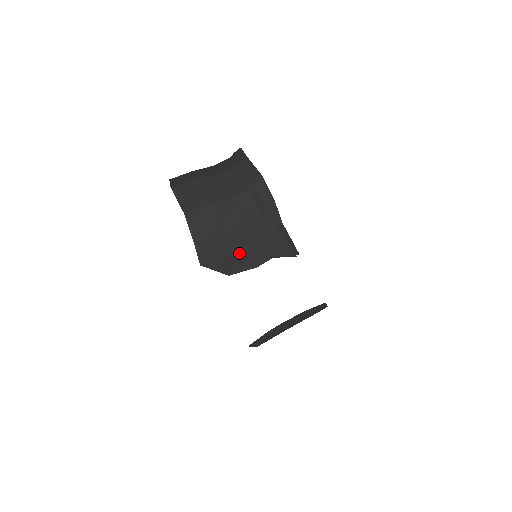
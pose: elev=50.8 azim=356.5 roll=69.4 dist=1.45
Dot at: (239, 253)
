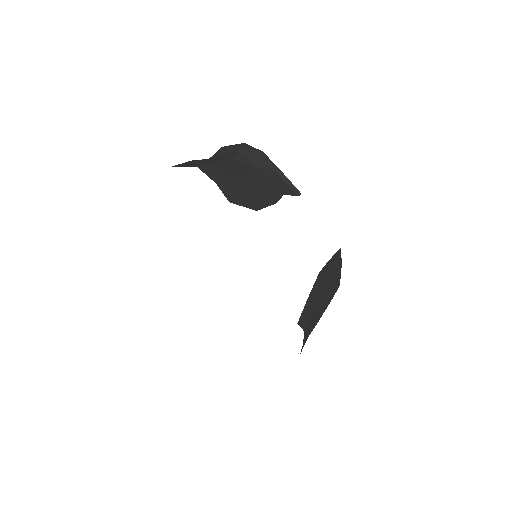
Dot at: (256, 191)
